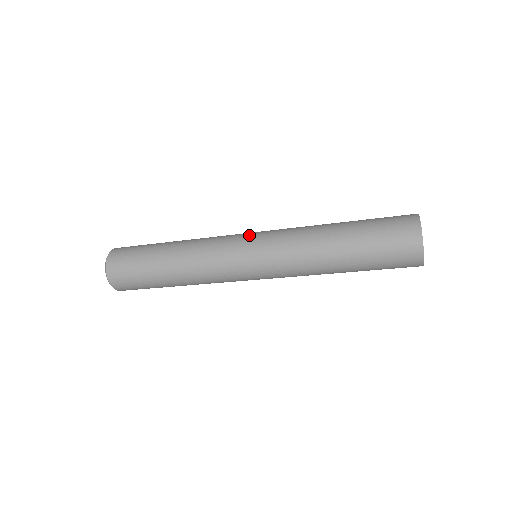
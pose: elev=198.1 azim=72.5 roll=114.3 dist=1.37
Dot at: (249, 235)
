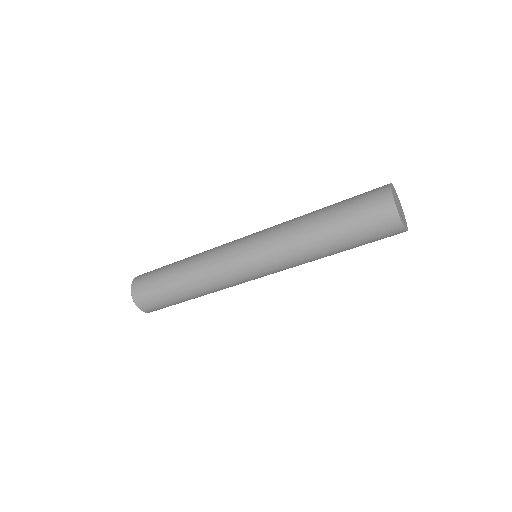
Dot at: (245, 237)
